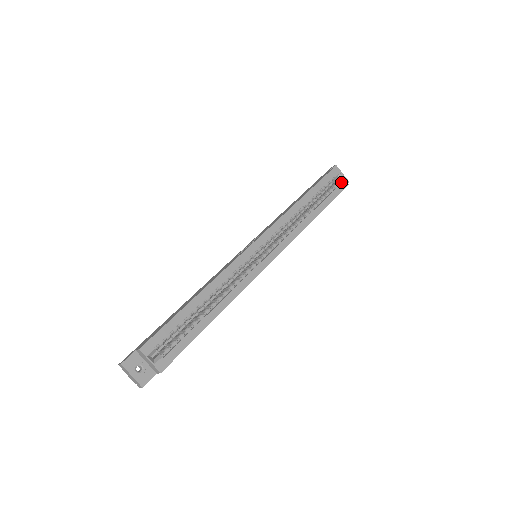
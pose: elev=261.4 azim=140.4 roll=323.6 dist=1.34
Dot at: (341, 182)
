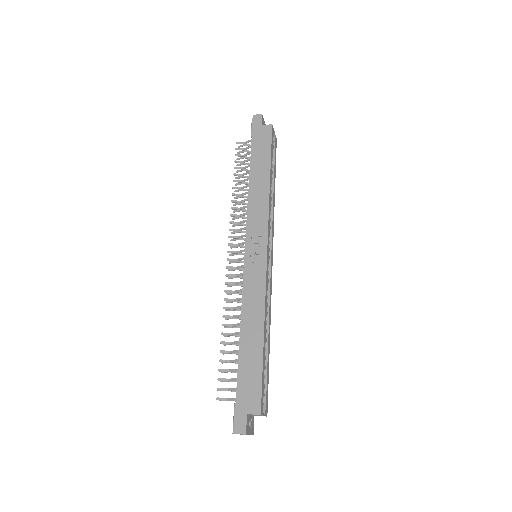
Dot at: (275, 140)
